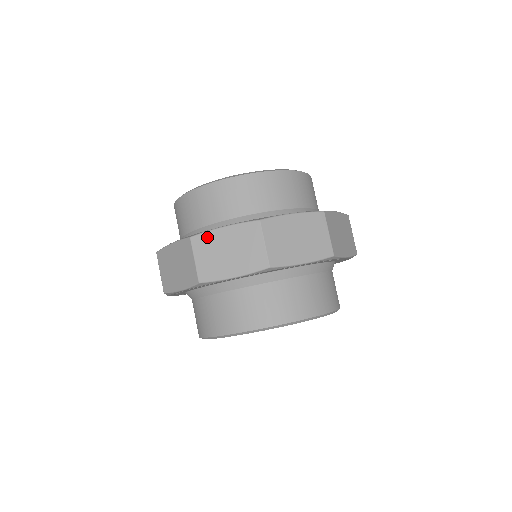
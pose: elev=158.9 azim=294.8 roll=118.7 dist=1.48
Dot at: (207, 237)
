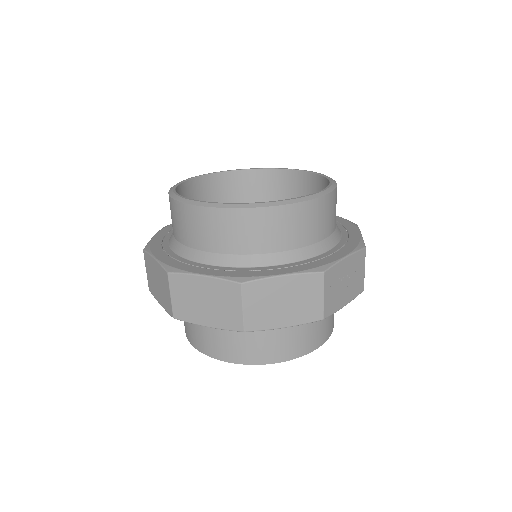
Dot at: (149, 258)
